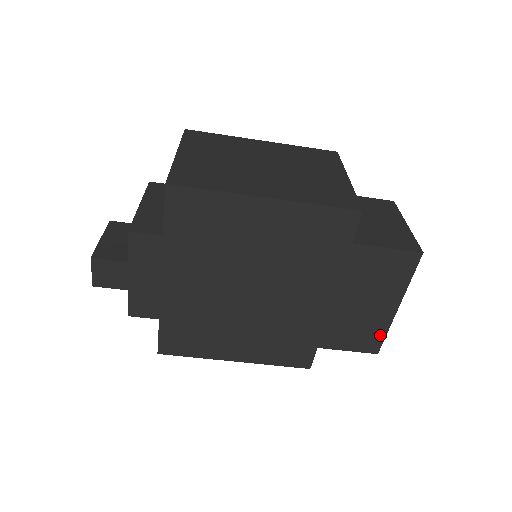
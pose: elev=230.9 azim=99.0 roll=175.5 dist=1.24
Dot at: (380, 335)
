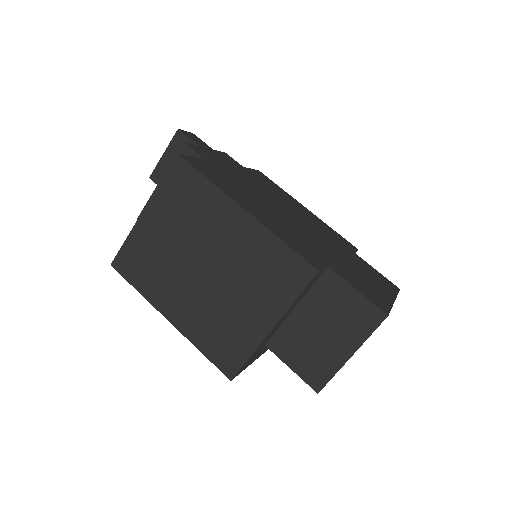
Dot at: (385, 304)
